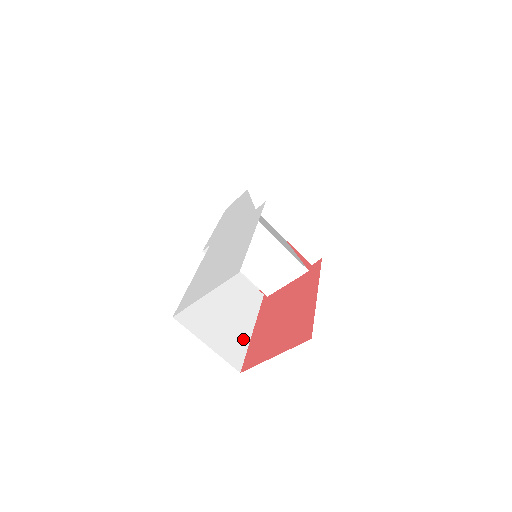
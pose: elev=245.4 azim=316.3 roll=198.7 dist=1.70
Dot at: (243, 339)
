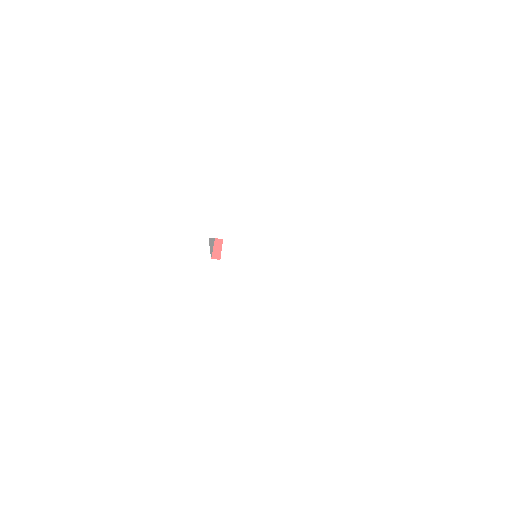
Dot at: occluded
